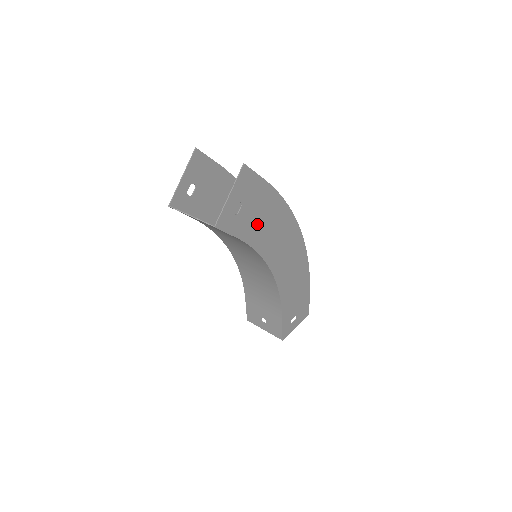
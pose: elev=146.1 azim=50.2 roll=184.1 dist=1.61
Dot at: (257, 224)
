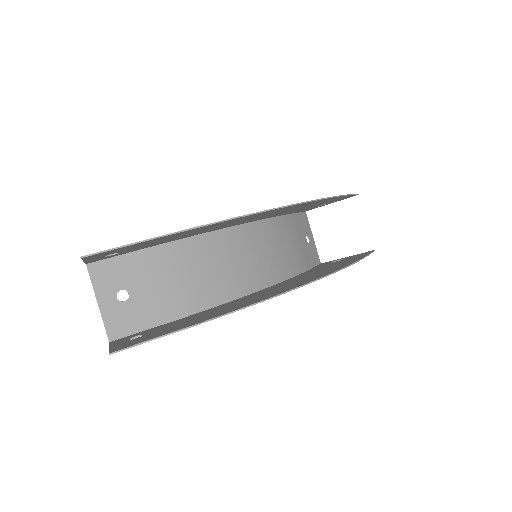
Dot at: occluded
